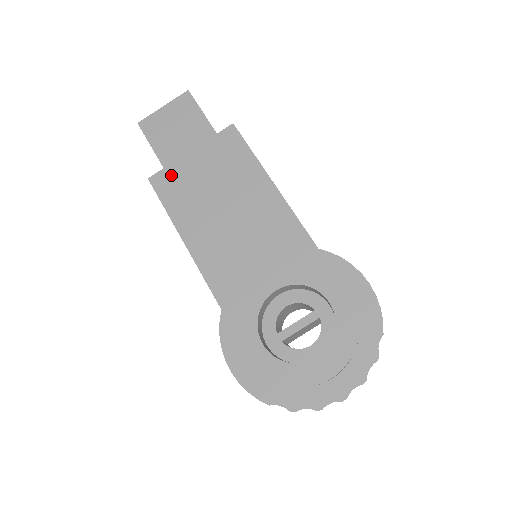
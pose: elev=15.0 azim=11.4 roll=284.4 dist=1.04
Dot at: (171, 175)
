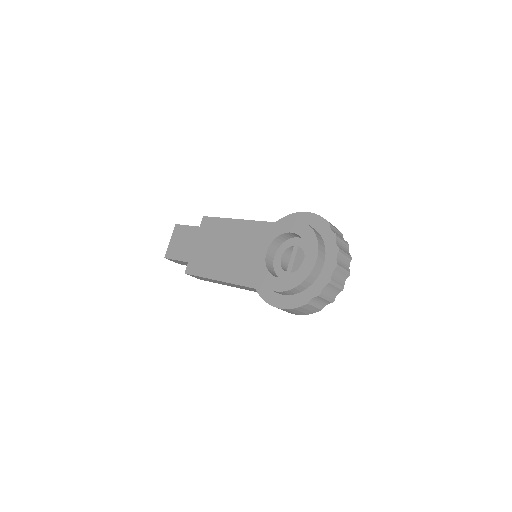
Dot at: (193, 262)
